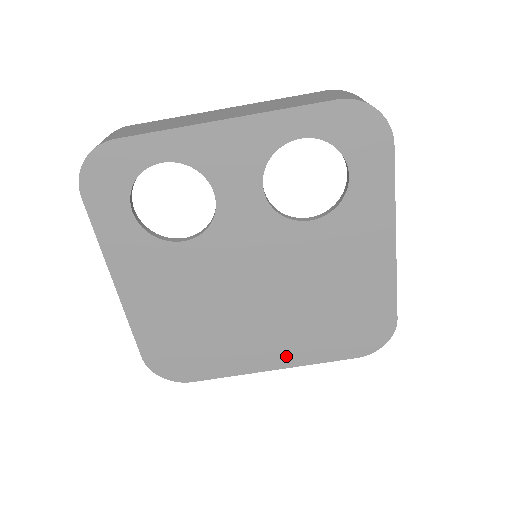
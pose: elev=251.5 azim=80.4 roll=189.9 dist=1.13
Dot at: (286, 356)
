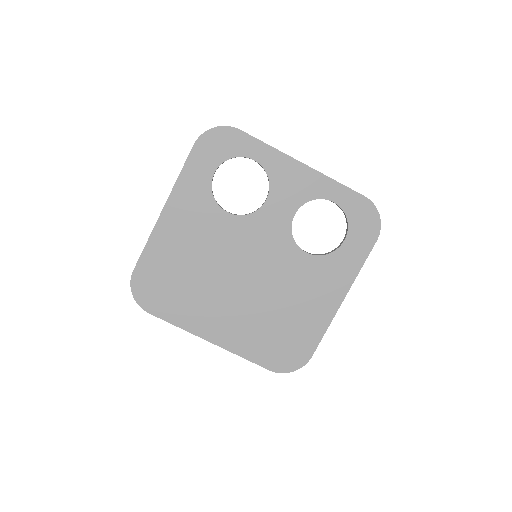
Dot at: (226, 337)
